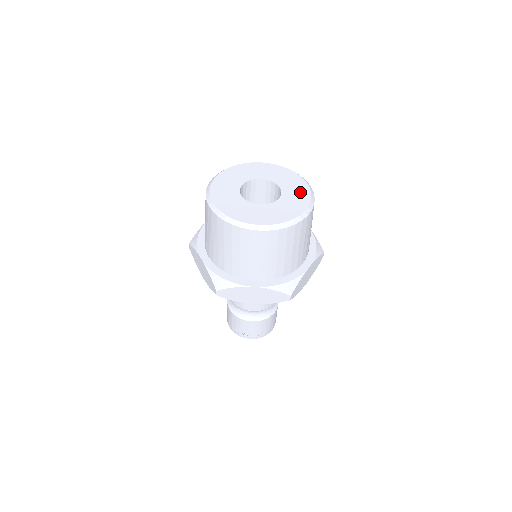
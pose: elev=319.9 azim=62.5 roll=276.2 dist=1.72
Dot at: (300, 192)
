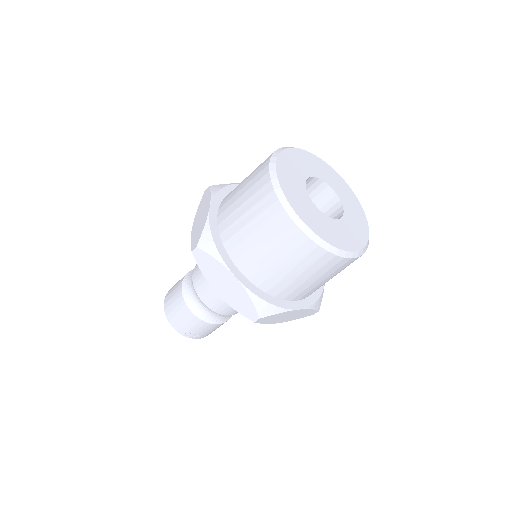
Dot at: (352, 199)
